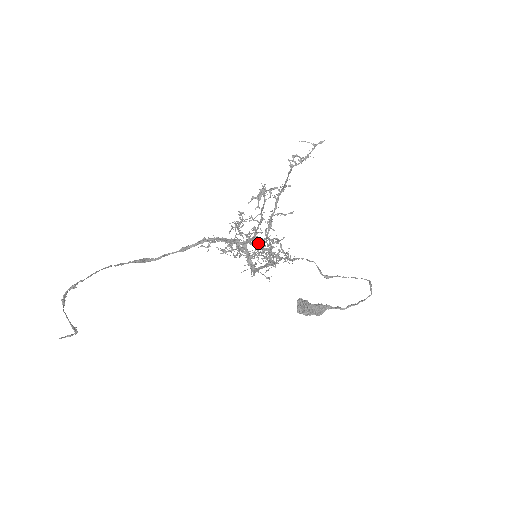
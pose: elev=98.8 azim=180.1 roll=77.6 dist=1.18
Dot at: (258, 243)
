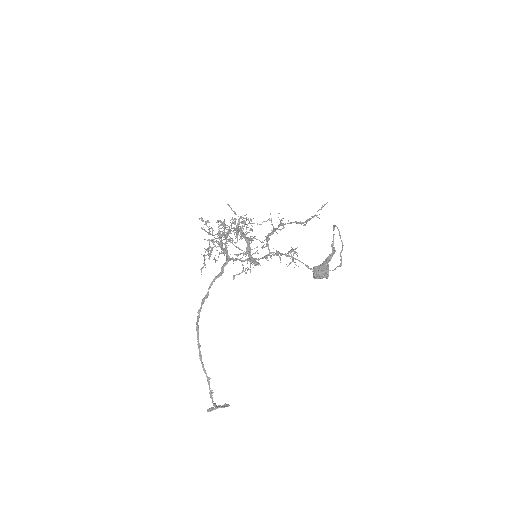
Dot at: (227, 229)
